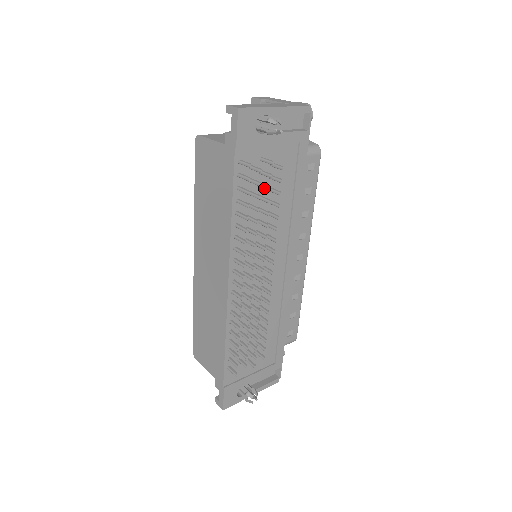
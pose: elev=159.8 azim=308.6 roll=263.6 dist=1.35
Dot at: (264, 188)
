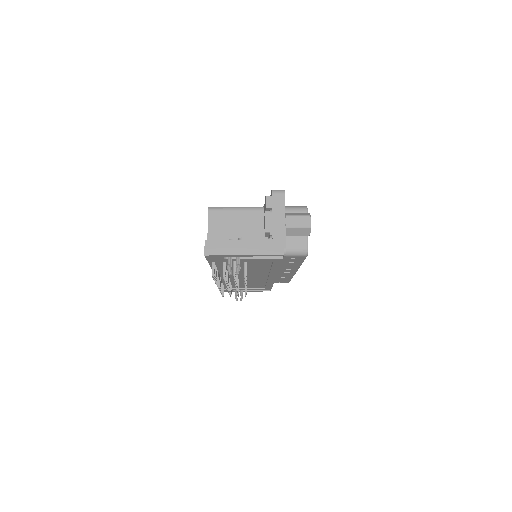
Dot at: occluded
